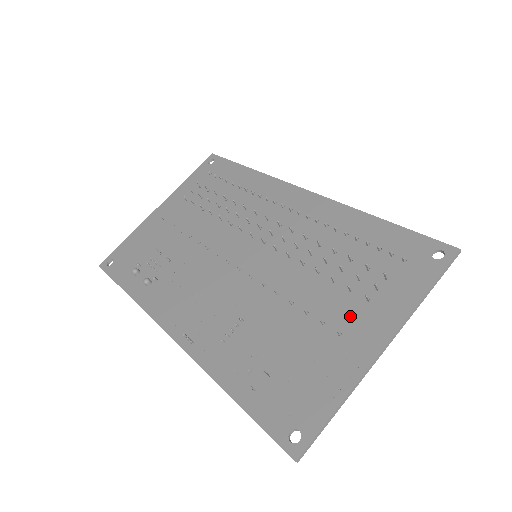
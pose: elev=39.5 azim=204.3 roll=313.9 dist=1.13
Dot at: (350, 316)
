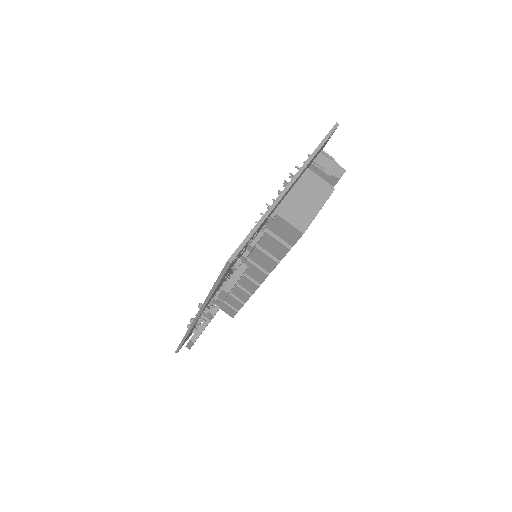
Dot at: occluded
